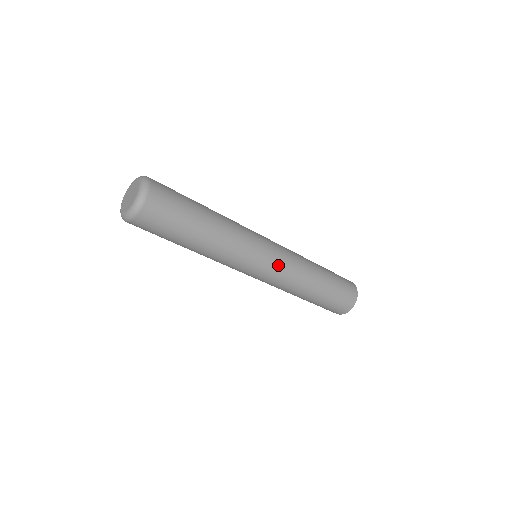
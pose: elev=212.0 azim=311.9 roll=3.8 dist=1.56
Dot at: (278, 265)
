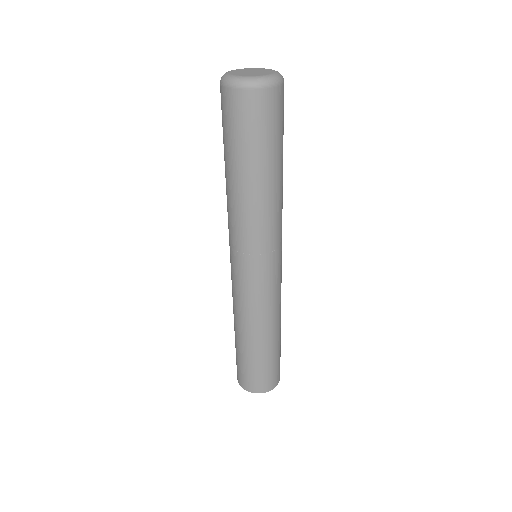
Dot at: occluded
